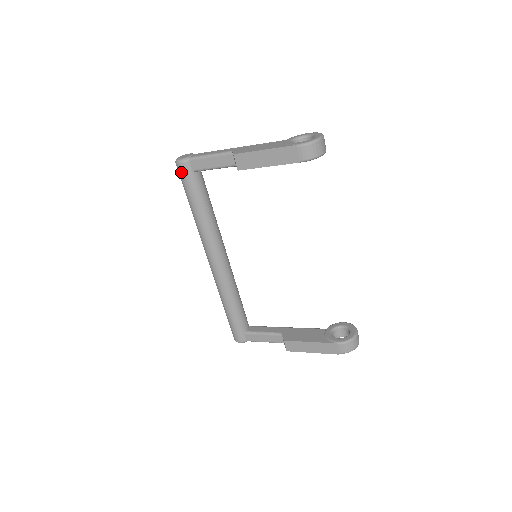
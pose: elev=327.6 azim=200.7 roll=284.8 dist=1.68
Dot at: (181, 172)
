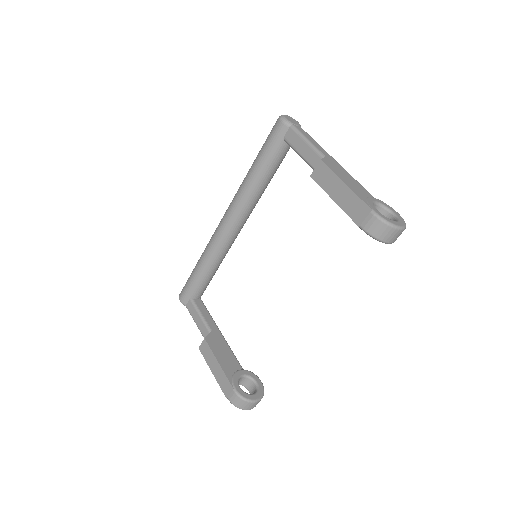
Dot at: (274, 128)
